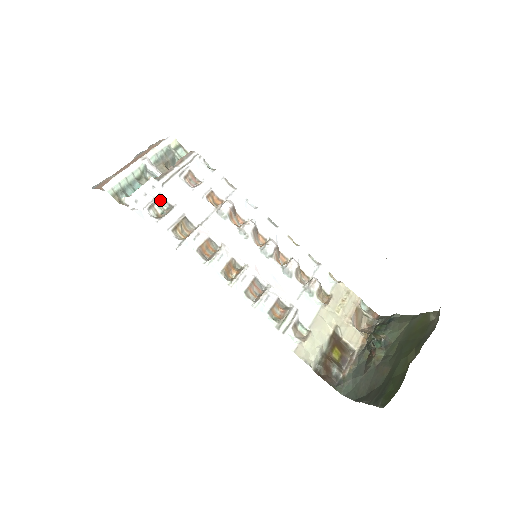
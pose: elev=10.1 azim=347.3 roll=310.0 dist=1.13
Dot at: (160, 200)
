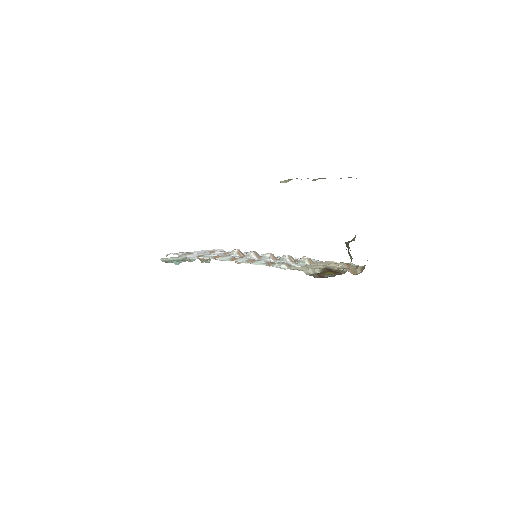
Dot at: occluded
